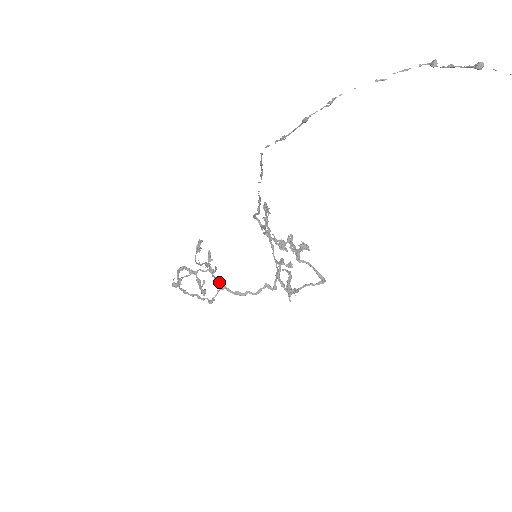
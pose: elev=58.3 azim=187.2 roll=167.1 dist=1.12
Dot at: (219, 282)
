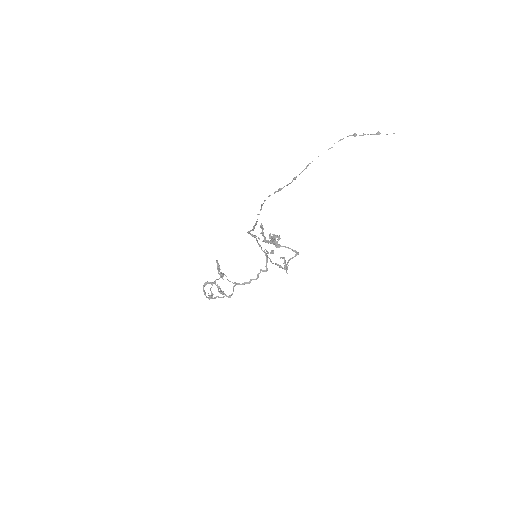
Dot at: occluded
